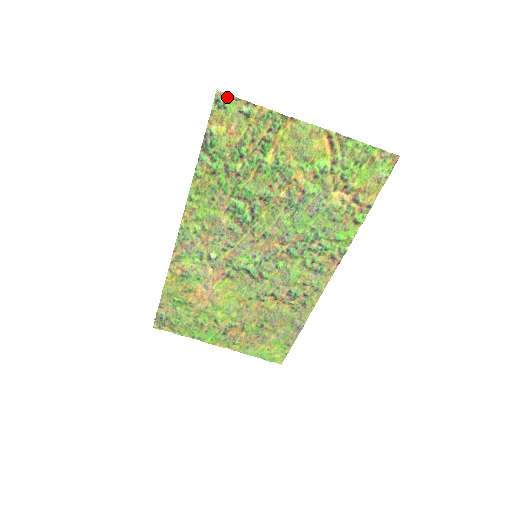
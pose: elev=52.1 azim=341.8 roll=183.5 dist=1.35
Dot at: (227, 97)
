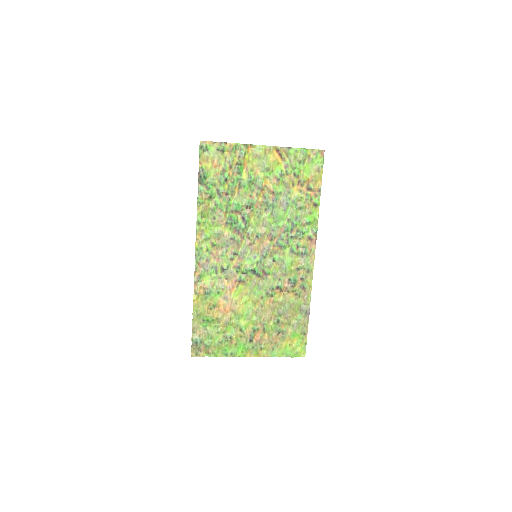
Dot at: (207, 143)
